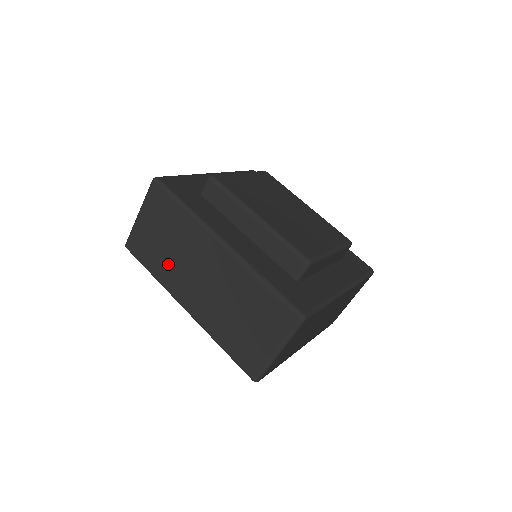
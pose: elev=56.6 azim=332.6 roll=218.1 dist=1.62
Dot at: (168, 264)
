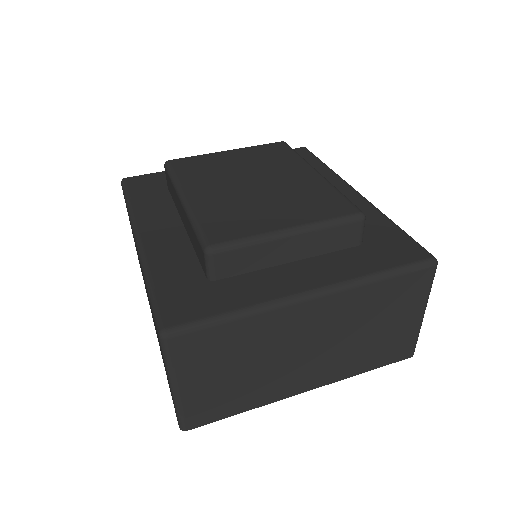
Dot at: occluded
